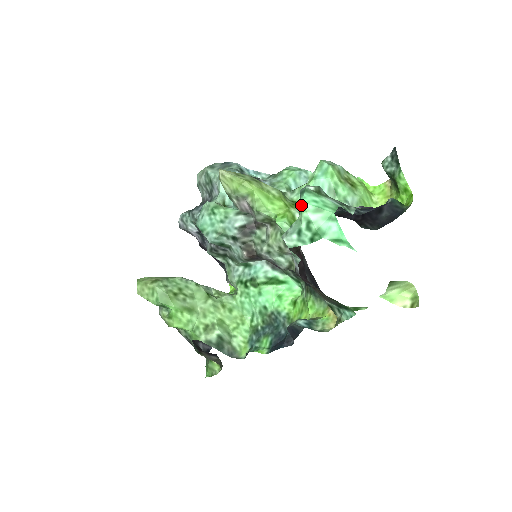
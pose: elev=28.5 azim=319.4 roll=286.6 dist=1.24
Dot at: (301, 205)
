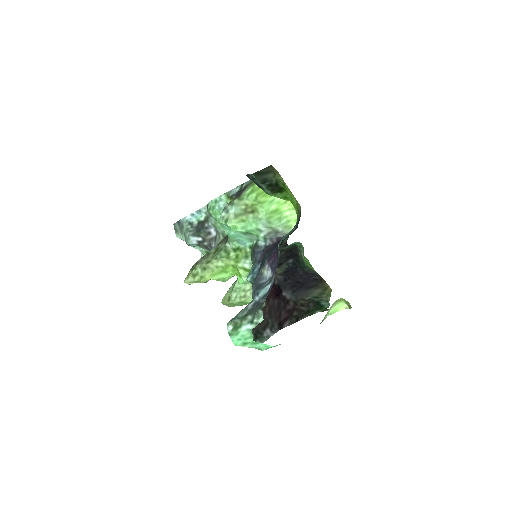
Dot at: (236, 345)
